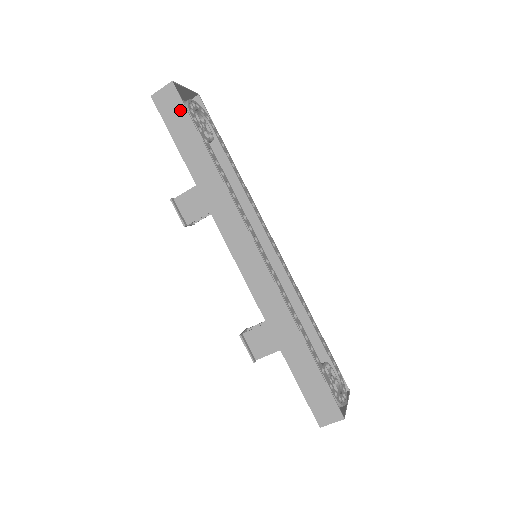
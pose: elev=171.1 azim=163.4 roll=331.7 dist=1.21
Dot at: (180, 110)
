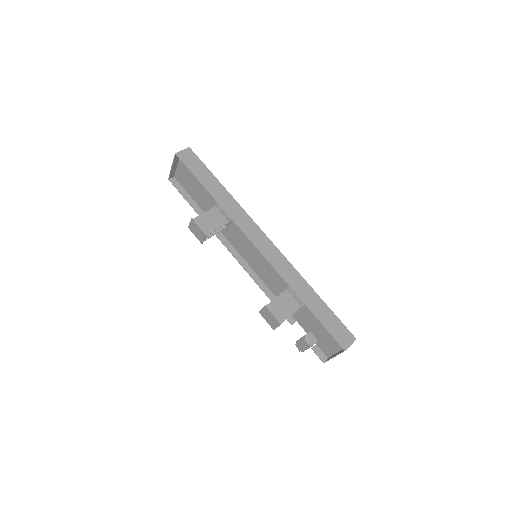
Dot at: (198, 162)
